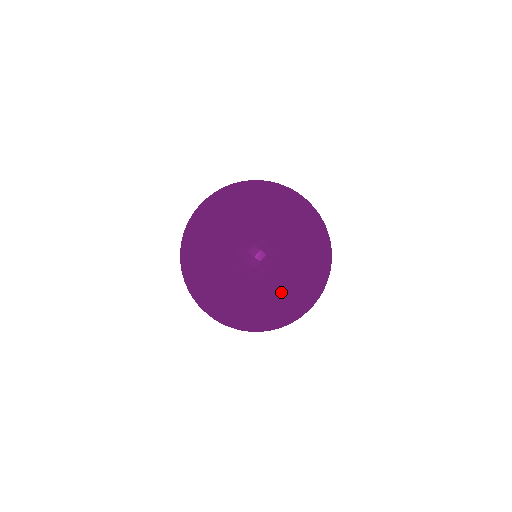
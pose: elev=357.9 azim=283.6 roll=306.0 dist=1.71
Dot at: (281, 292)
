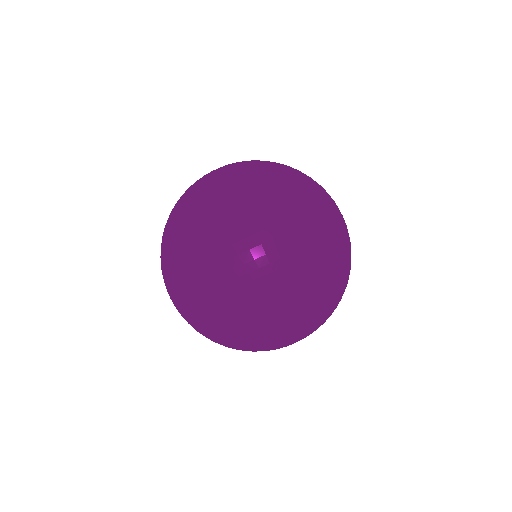
Dot at: (214, 177)
